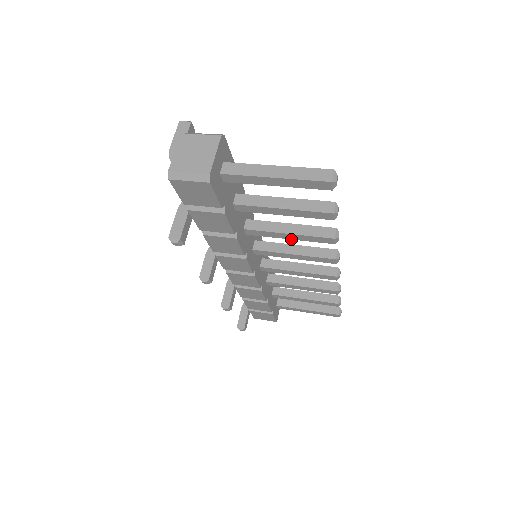
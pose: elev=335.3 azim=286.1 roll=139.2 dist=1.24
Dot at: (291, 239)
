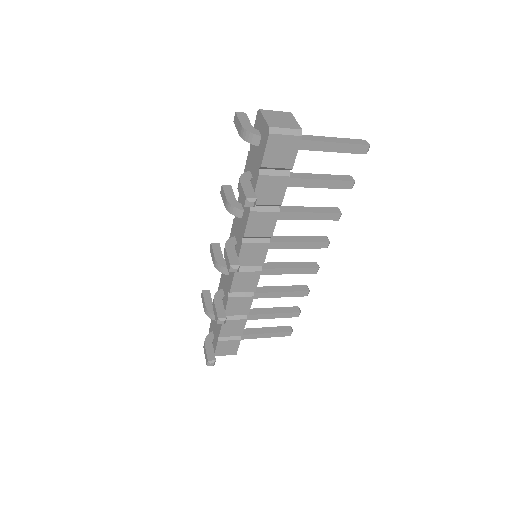
Dot at: occluded
